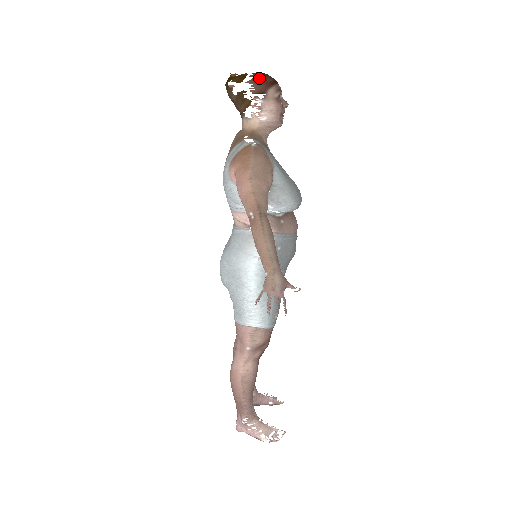
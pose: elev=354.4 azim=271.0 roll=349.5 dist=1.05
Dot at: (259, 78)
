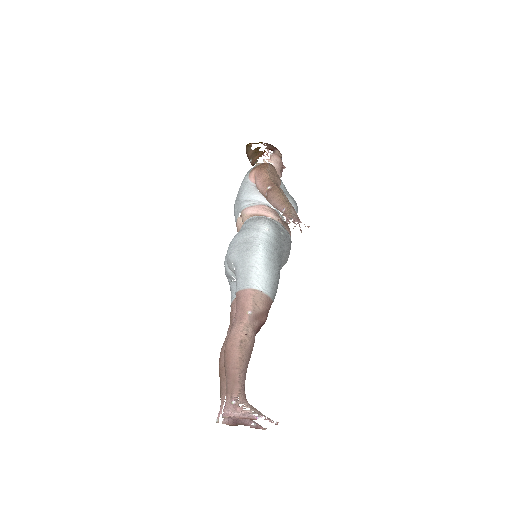
Dot at: (270, 144)
